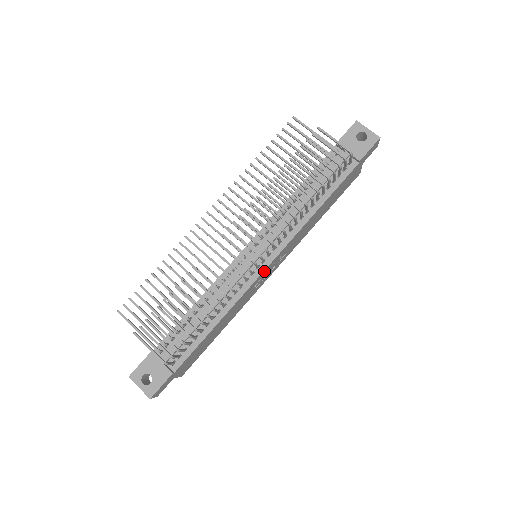
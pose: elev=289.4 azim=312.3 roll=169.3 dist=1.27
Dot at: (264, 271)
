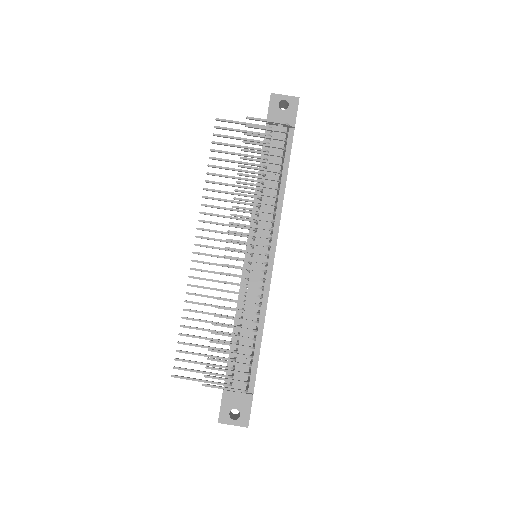
Dot at: occluded
